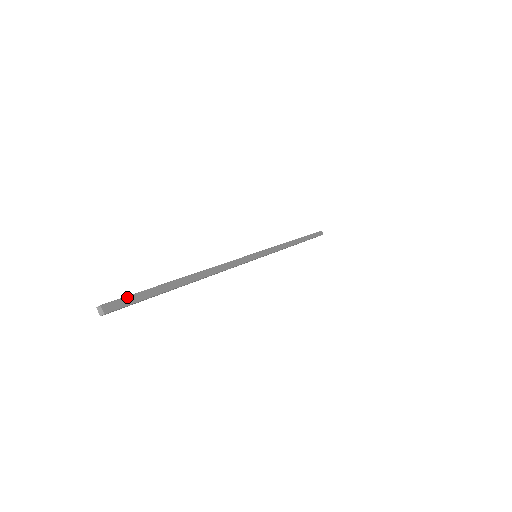
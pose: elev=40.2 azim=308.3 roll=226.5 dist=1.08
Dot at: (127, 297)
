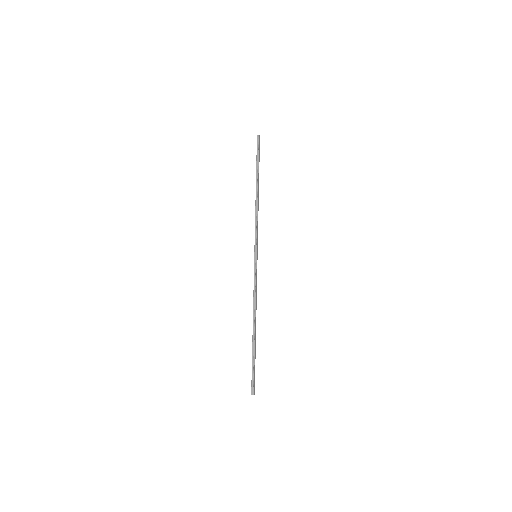
Dot at: (254, 379)
